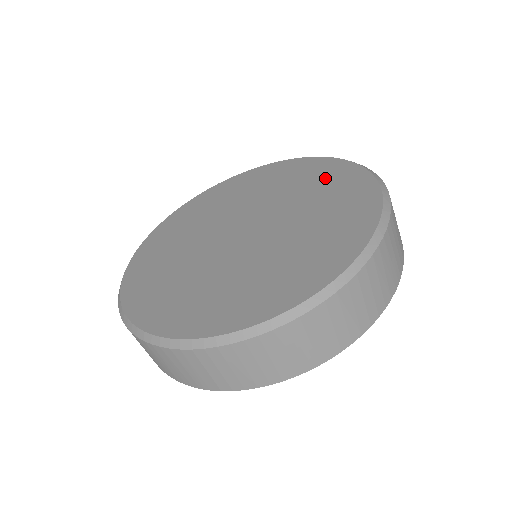
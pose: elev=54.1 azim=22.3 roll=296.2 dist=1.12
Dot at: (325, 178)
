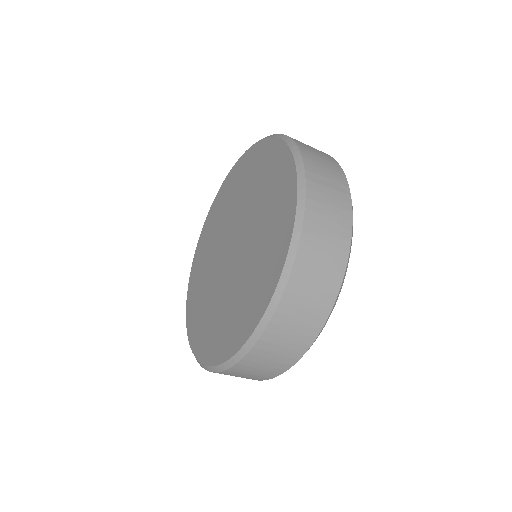
Dot at: (276, 189)
